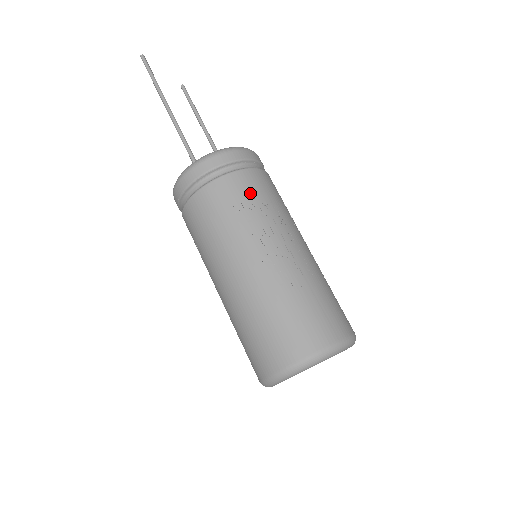
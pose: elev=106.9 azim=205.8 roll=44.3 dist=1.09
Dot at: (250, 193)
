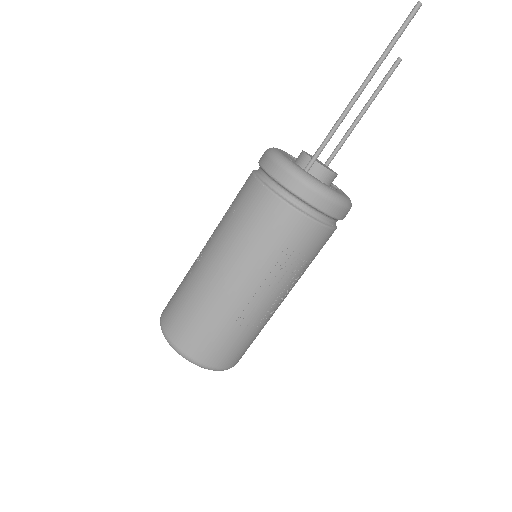
Dot at: (308, 249)
